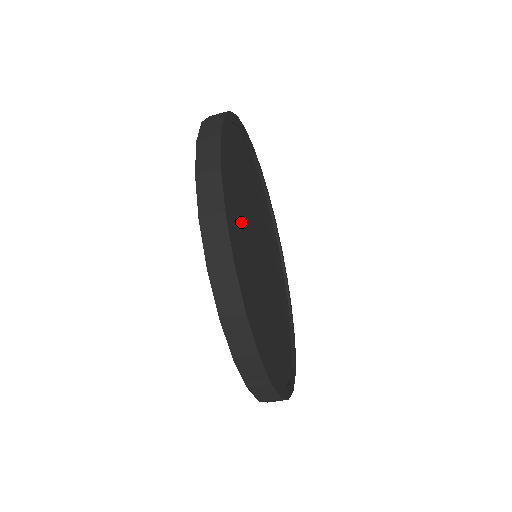
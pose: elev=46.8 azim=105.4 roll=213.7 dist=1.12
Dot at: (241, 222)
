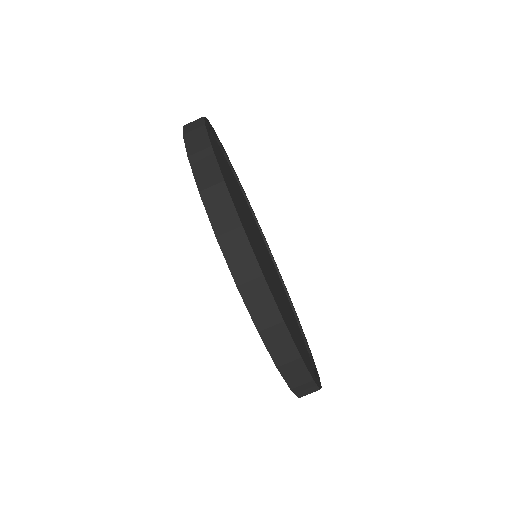
Dot at: (229, 181)
